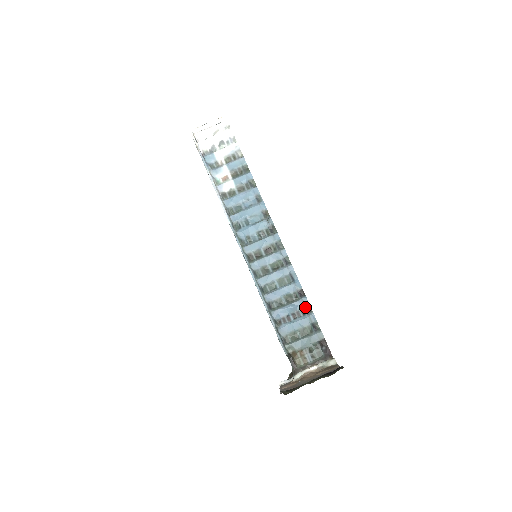
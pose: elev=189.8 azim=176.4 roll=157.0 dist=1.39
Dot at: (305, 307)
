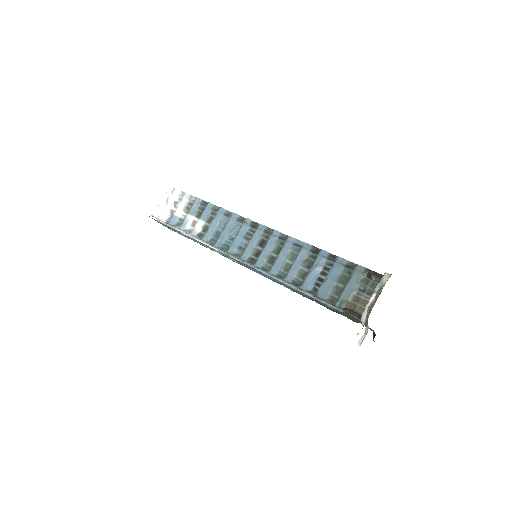
Dot at: (327, 258)
